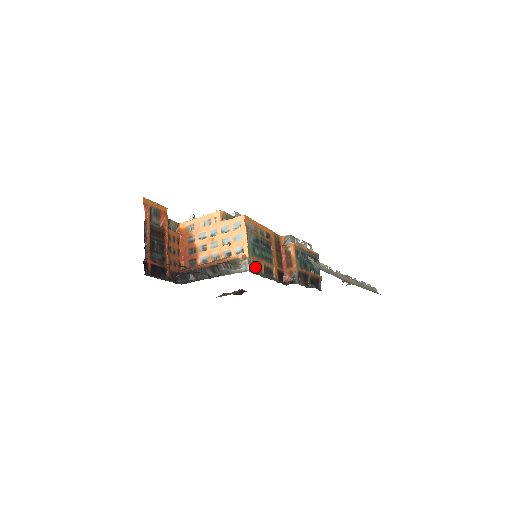
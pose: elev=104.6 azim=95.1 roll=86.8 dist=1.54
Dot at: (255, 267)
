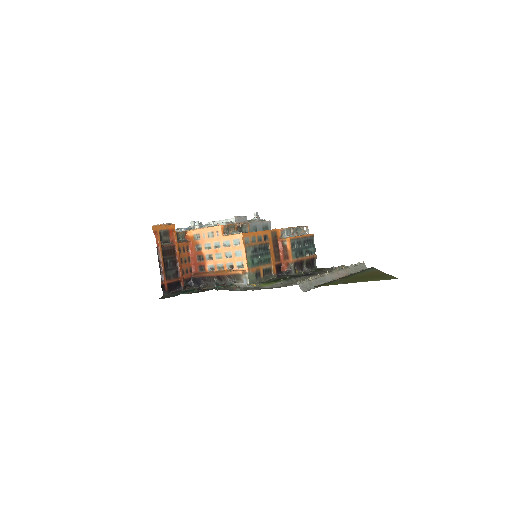
Dot at: (253, 285)
